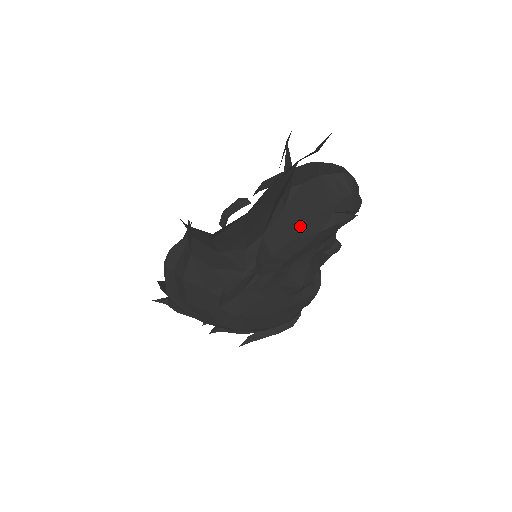
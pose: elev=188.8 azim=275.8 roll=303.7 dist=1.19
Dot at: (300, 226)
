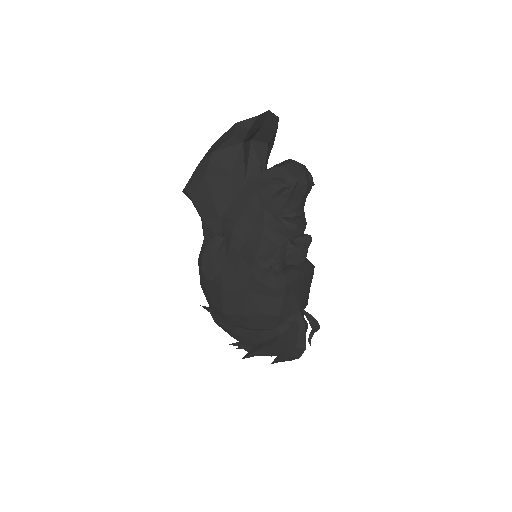
Dot at: (244, 190)
